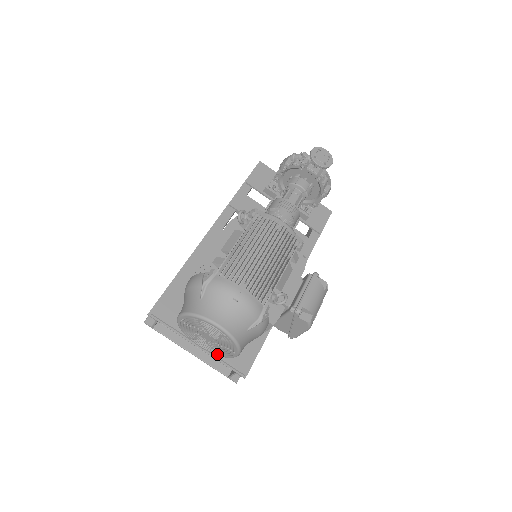
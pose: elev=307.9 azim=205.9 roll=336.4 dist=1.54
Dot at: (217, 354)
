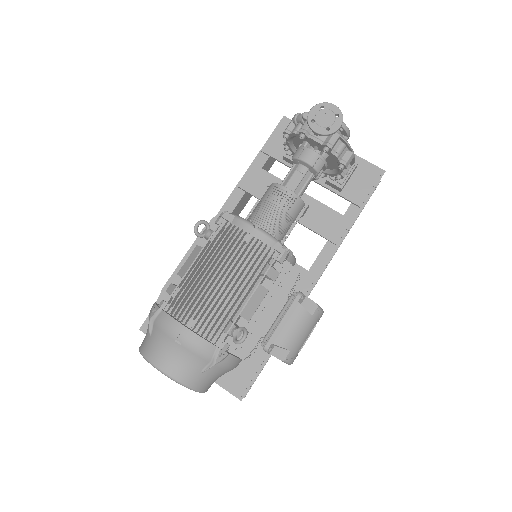
Dot at: occluded
